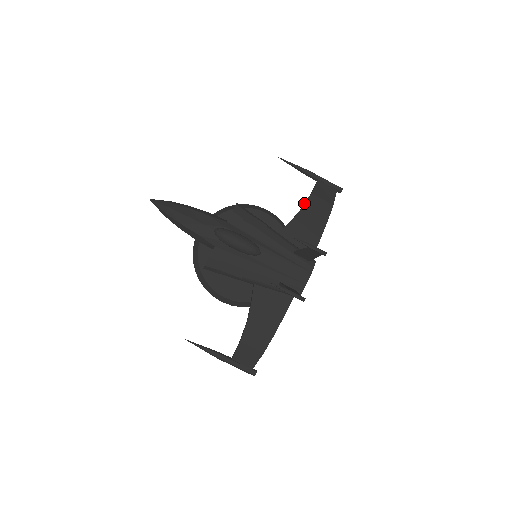
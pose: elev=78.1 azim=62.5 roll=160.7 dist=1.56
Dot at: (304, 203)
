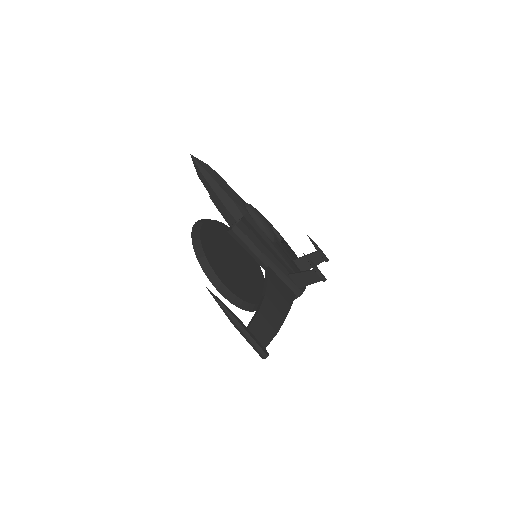
Dot at: occluded
